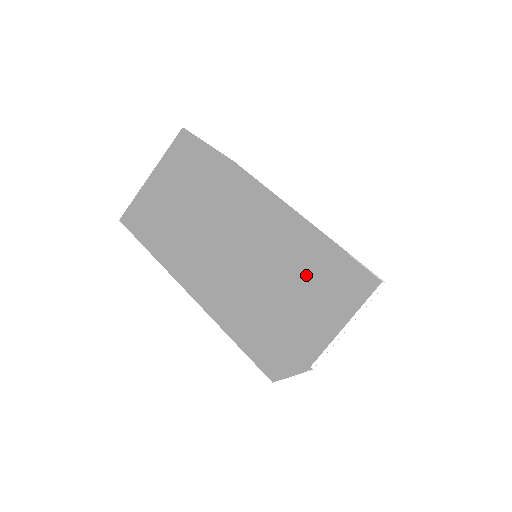
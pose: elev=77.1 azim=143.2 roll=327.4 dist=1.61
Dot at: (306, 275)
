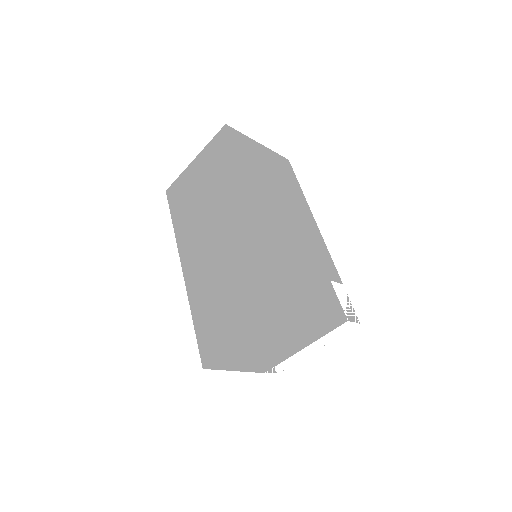
Dot at: (253, 290)
